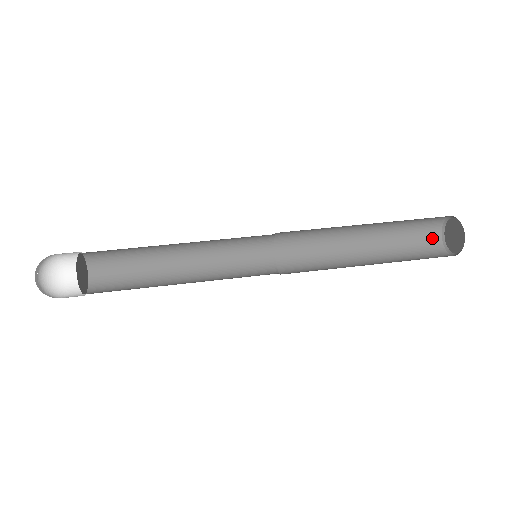
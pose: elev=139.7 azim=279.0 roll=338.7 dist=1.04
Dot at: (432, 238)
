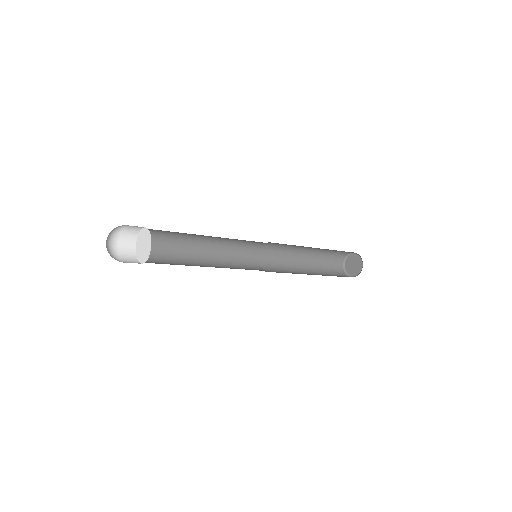
Dot at: (339, 263)
